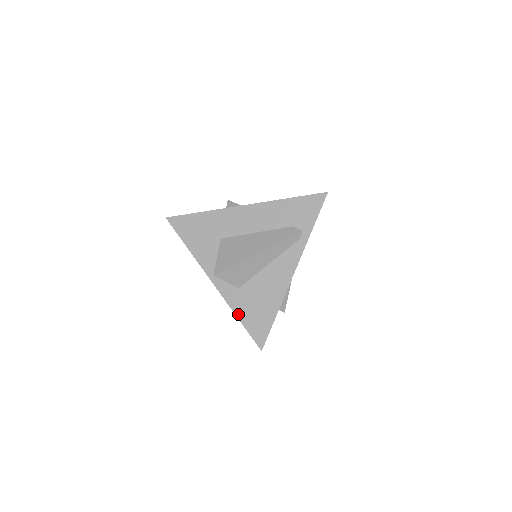
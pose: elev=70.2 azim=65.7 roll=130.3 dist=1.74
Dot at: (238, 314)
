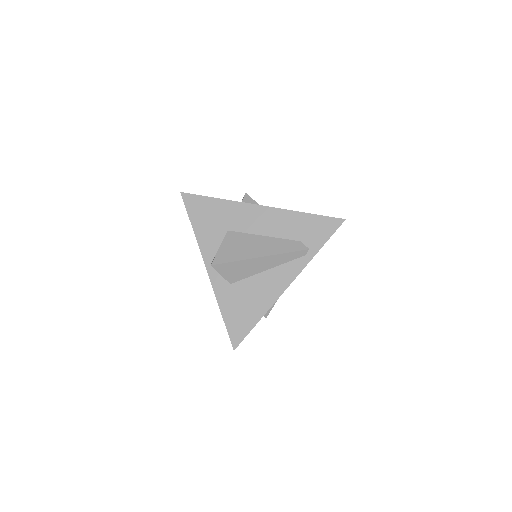
Dot at: (222, 308)
